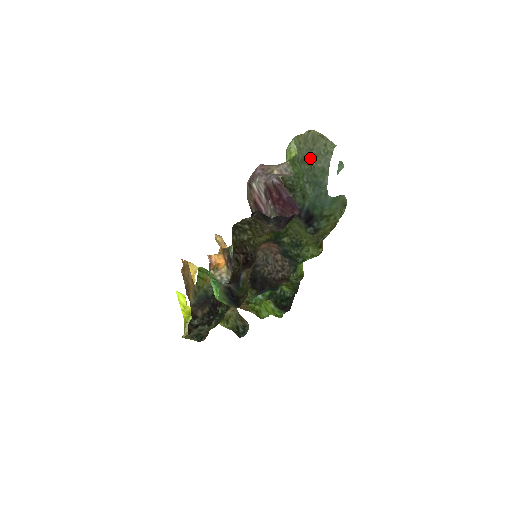
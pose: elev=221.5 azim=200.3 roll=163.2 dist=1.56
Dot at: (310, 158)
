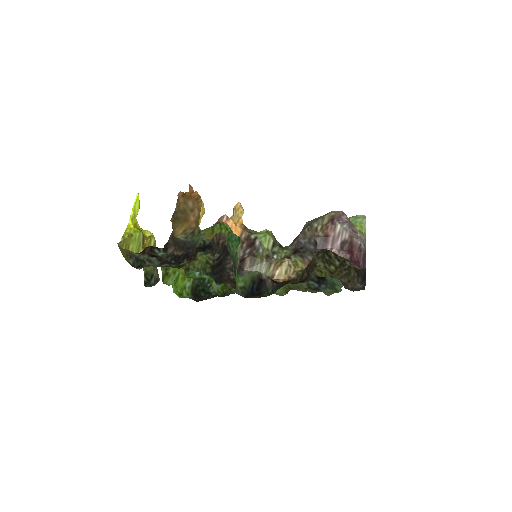
Dot at: occluded
